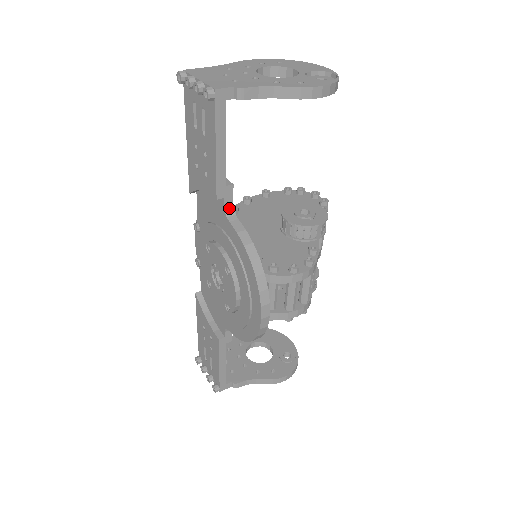
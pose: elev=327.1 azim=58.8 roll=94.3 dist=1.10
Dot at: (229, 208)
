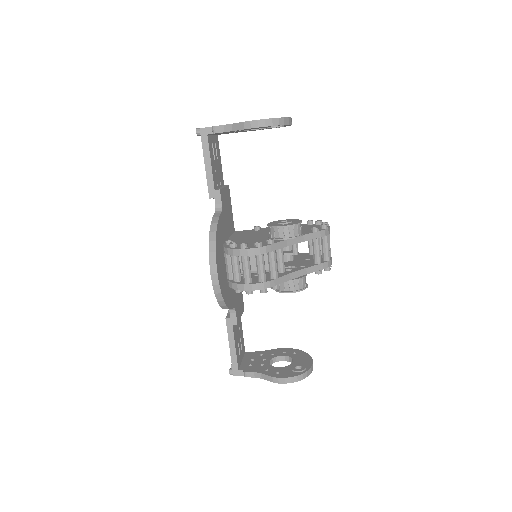
Dot at: (219, 206)
